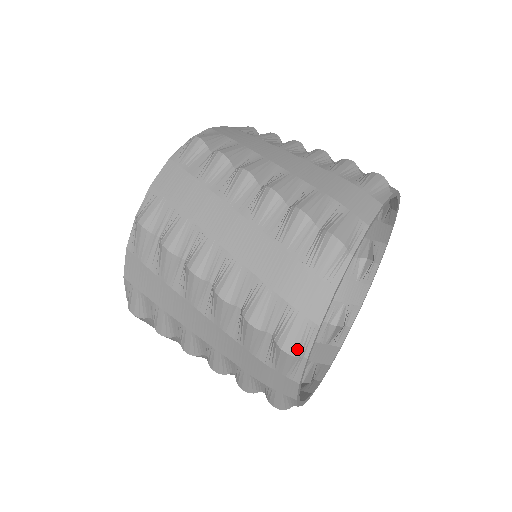
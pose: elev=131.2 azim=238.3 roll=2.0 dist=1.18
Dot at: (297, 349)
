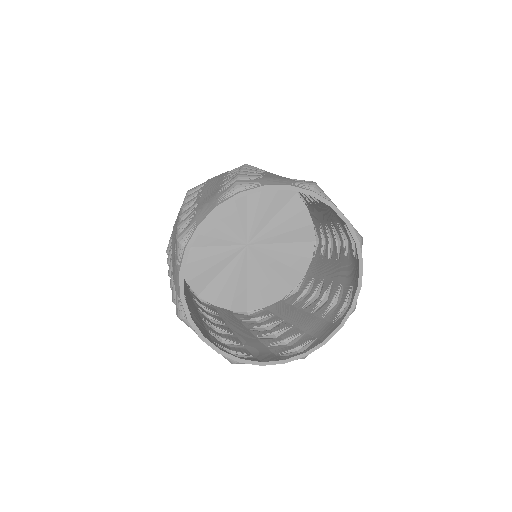
Dot at: (180, 314)
